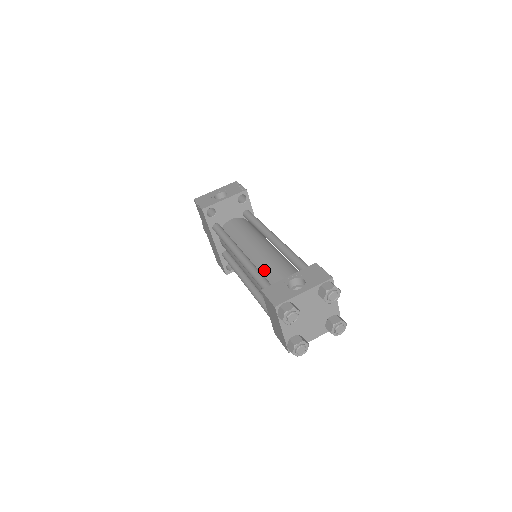
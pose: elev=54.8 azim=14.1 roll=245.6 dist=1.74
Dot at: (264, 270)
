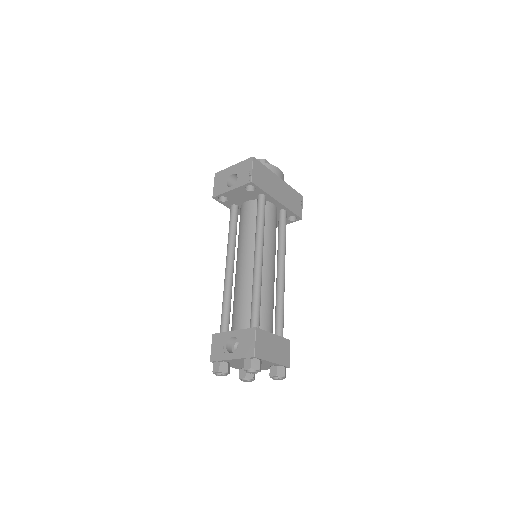
Dot at: (234, 299)
